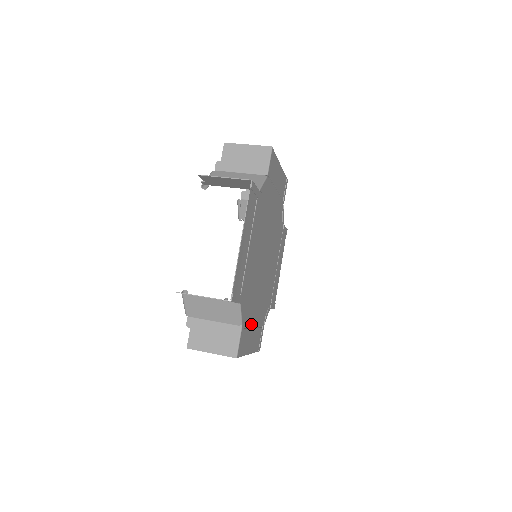
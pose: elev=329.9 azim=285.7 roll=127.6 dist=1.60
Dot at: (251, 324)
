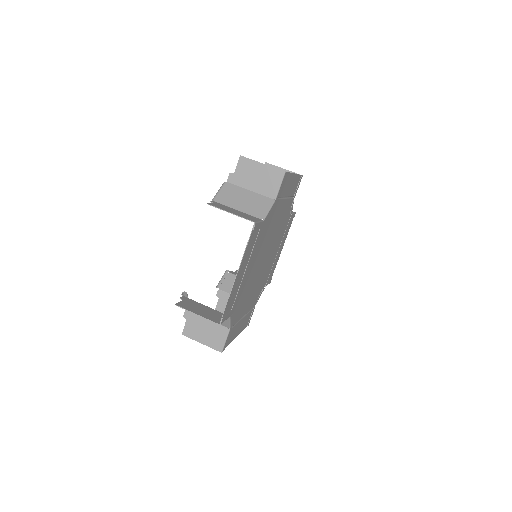
Dot at: (241, 317)
